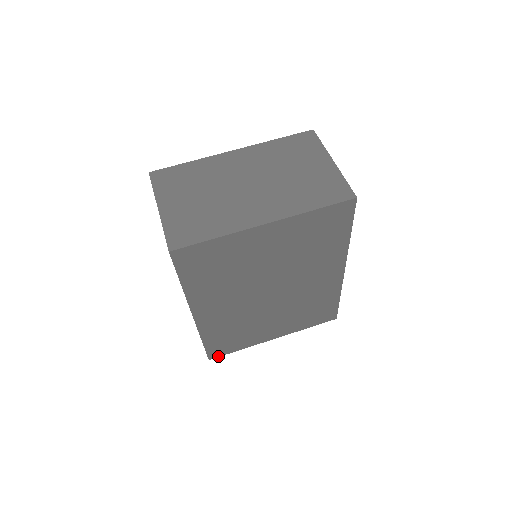
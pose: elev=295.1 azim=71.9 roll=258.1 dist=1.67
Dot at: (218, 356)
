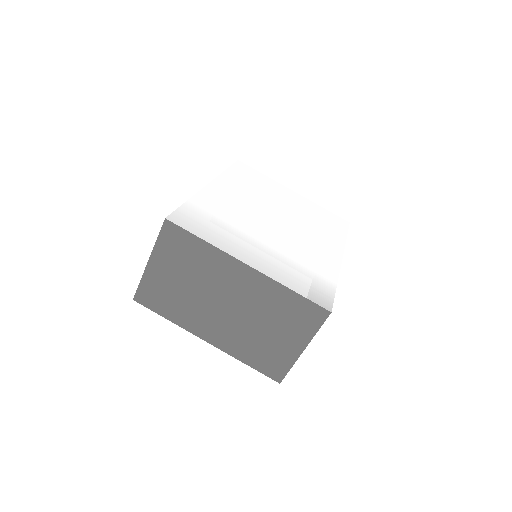
Dot at: occluded
